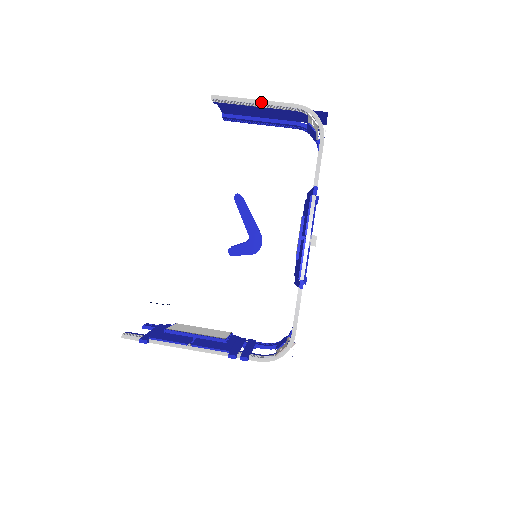
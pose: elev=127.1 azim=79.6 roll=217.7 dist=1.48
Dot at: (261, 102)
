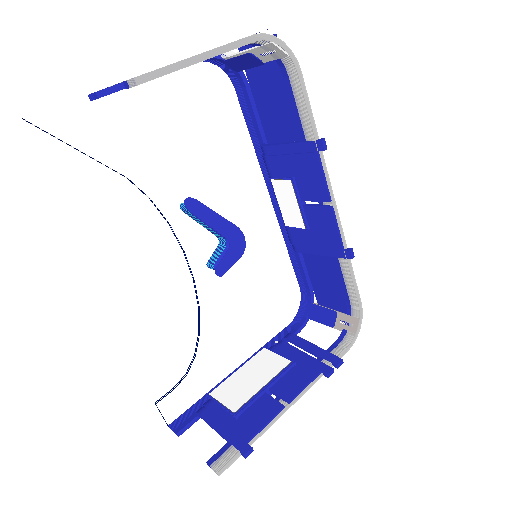
Dot at: (210, 54)
